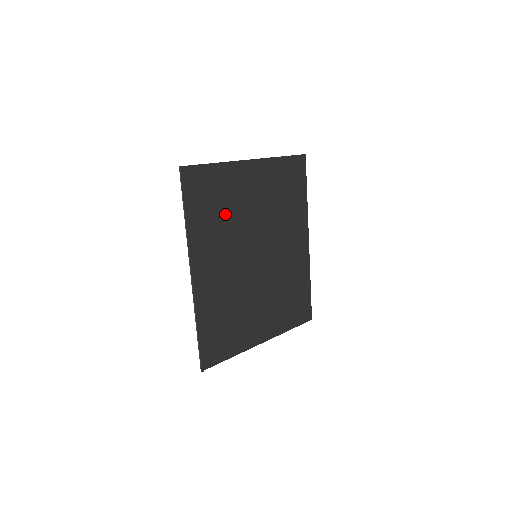
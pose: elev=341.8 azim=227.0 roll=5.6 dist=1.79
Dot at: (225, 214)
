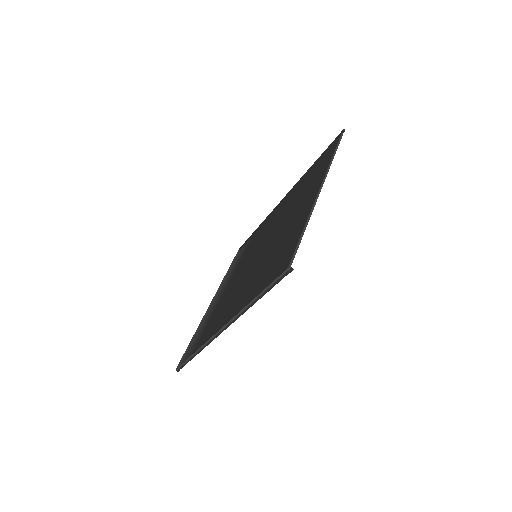
Dot at: occluded
